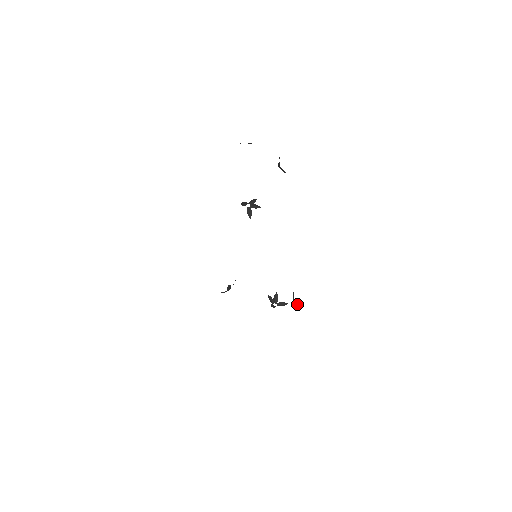
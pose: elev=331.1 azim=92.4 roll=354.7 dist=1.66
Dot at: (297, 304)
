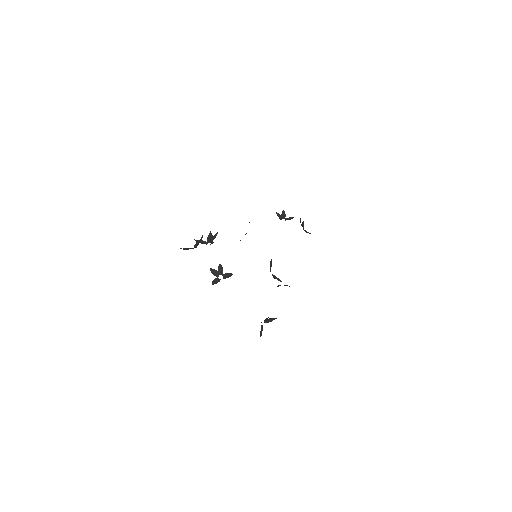
Dot at: (270, 262)
